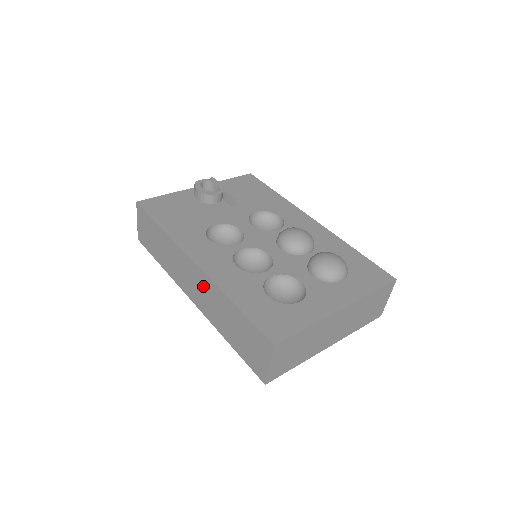
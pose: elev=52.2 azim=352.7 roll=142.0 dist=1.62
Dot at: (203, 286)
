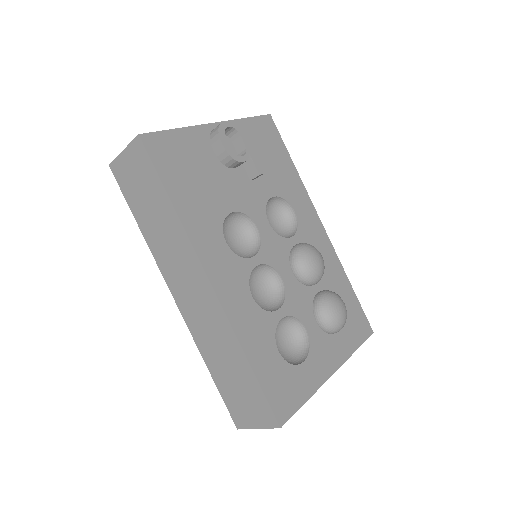
Dot at: (208, 310)
